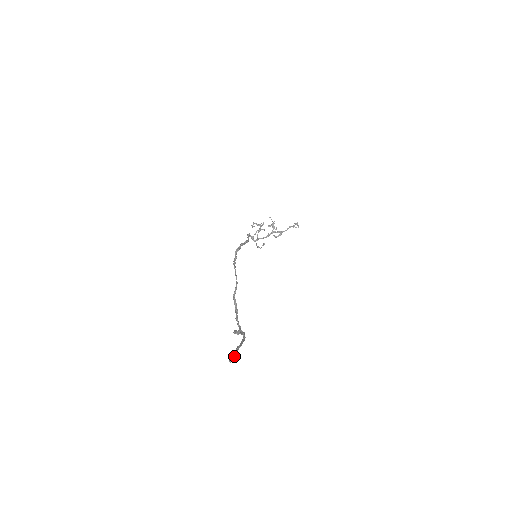
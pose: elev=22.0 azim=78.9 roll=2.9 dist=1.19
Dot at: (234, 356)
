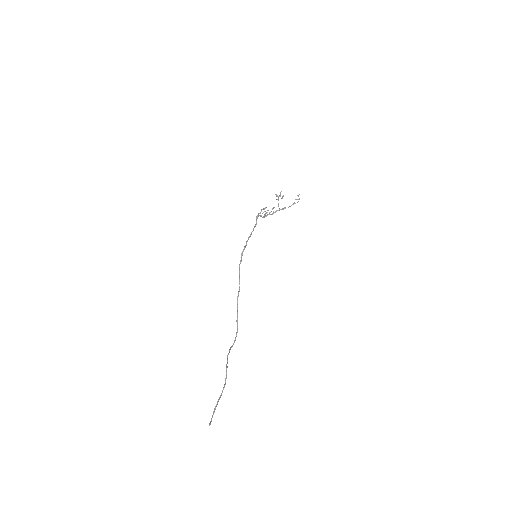
Dot at: occluded
